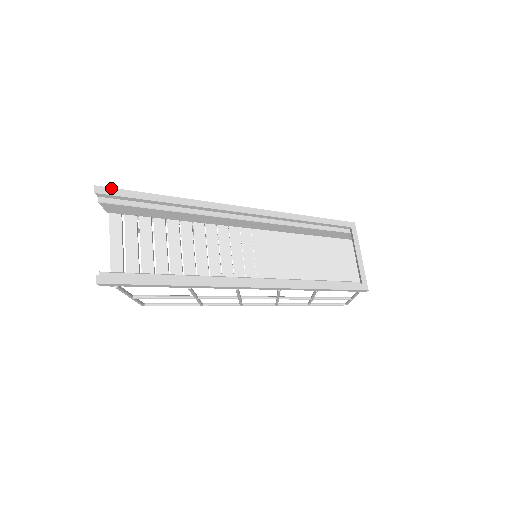
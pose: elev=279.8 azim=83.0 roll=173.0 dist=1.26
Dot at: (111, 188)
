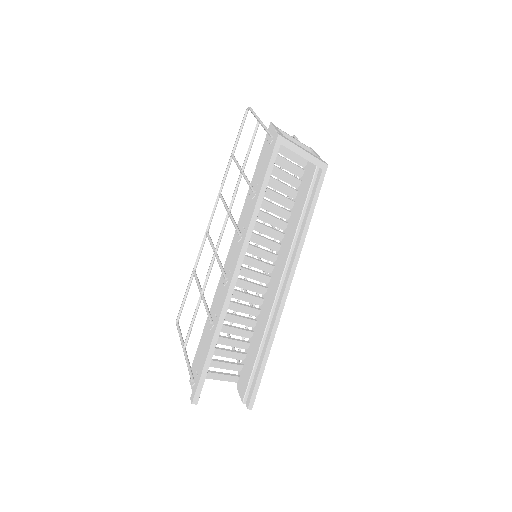
Dot at: (196, 392)
